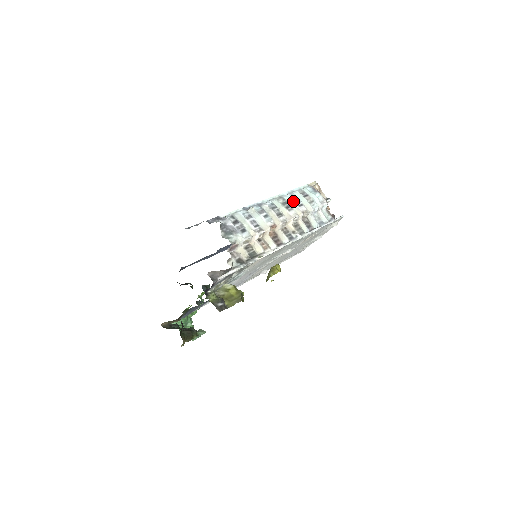
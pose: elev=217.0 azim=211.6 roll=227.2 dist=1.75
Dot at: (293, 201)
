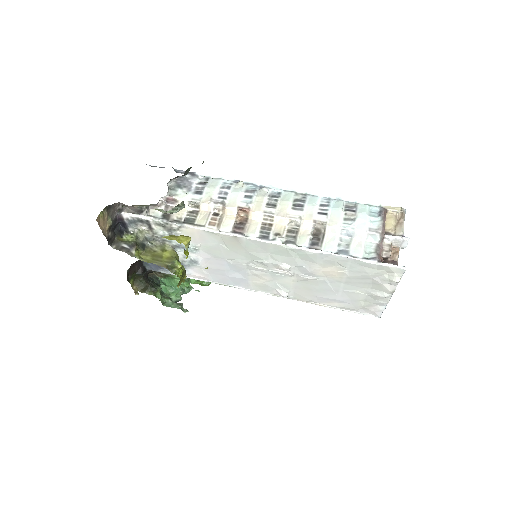
Dot at: (316, 204)
